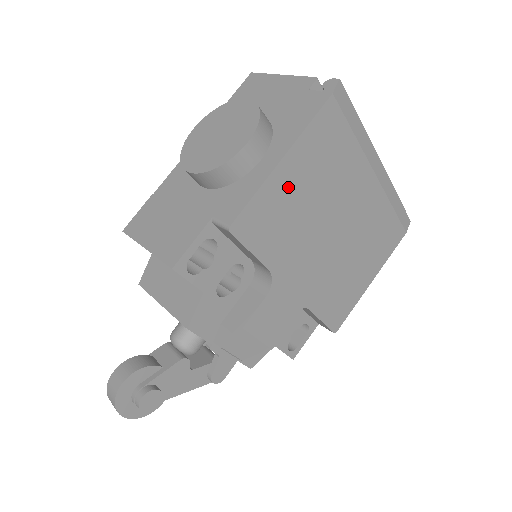
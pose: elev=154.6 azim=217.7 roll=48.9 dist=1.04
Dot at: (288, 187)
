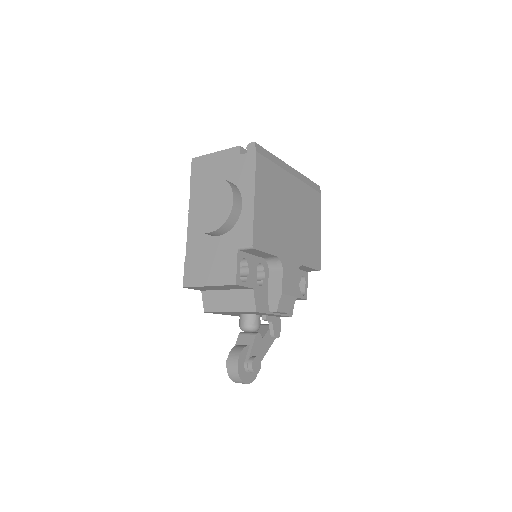
Dot at: (263, 210)
